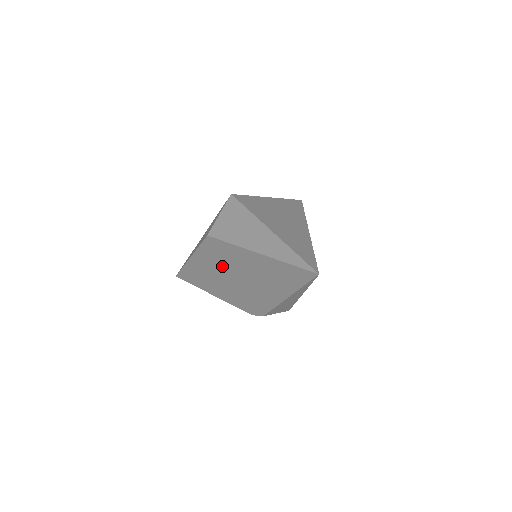
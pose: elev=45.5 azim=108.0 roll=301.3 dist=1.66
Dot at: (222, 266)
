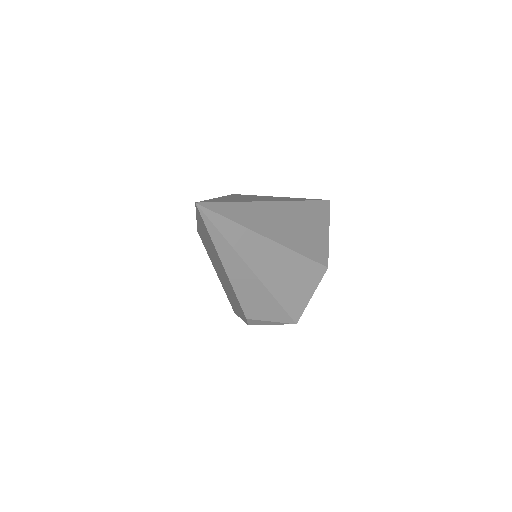
Dot at: occluded
